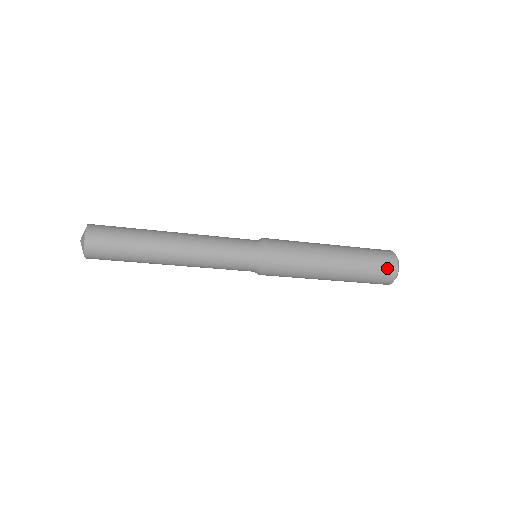
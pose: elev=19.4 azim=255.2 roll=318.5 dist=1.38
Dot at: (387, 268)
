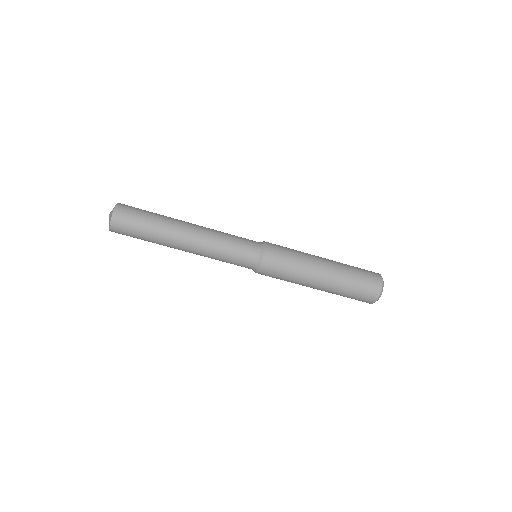
Dot at: (370, 271)
